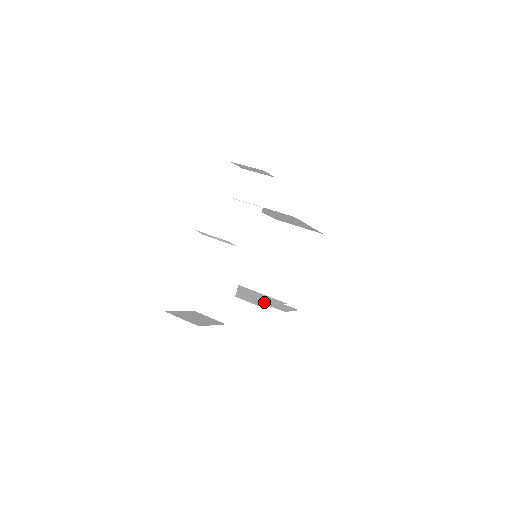
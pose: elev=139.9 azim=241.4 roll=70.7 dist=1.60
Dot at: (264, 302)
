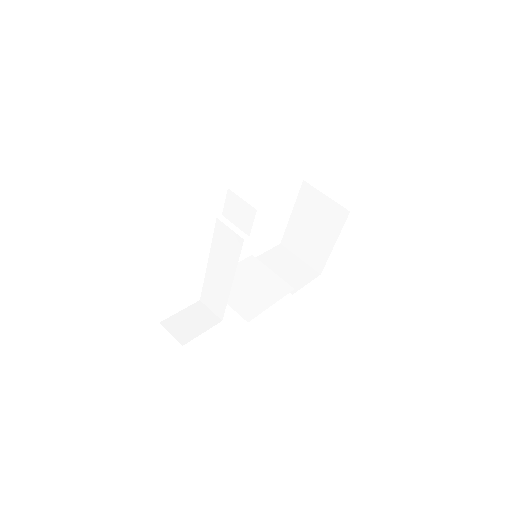
Dot at: (260, 302)
